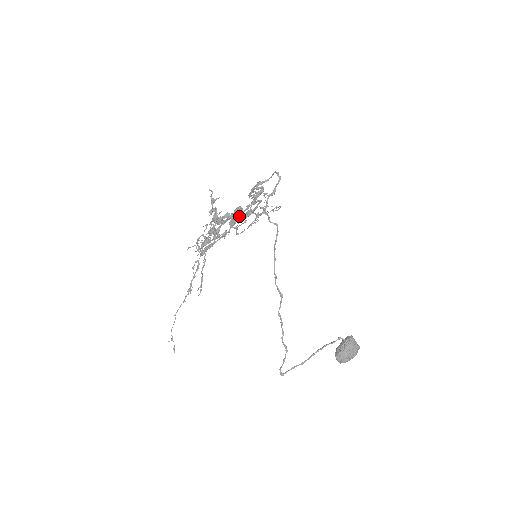
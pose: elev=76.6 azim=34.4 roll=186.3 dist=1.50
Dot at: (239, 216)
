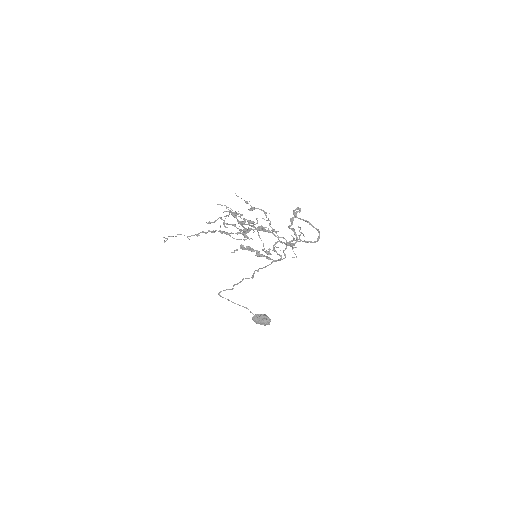
Dot at: occluded
